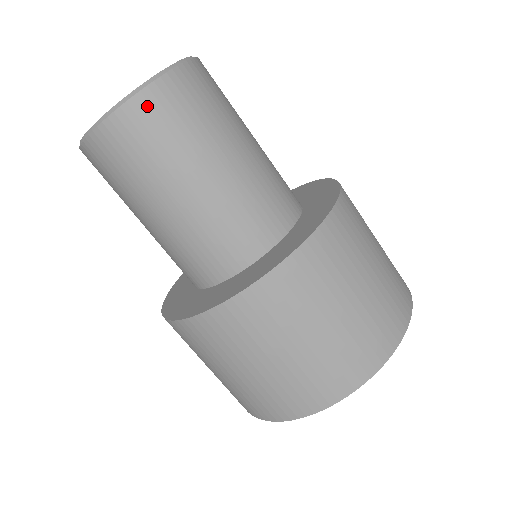
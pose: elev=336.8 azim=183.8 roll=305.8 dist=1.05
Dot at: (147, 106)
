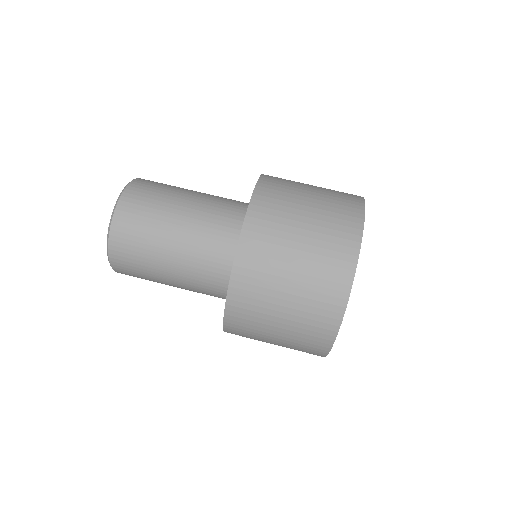
Dot at: (117, 257)
